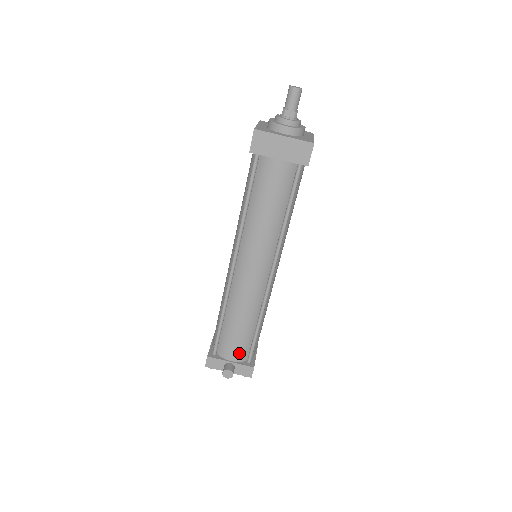
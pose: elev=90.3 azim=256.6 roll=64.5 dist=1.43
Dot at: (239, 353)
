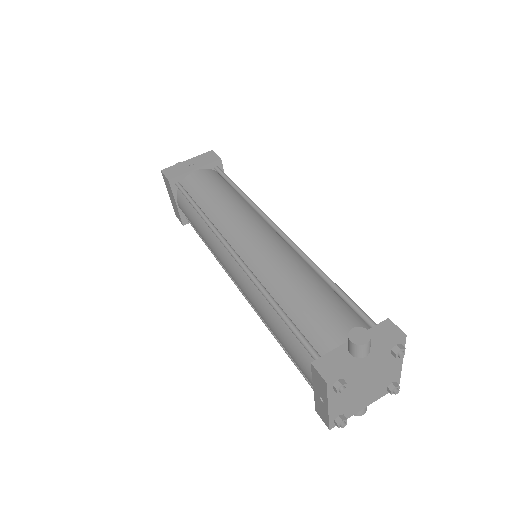
Dot at: (347, 323)
